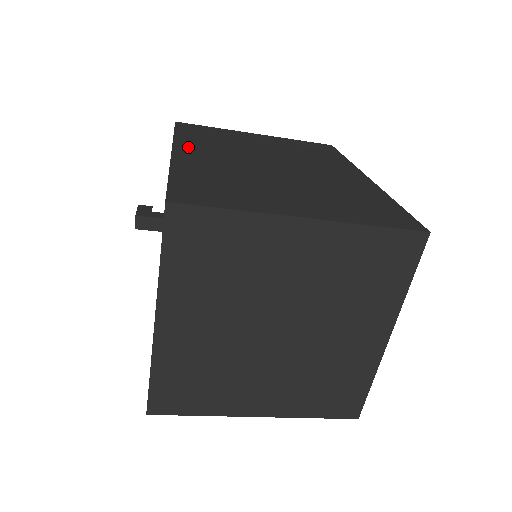
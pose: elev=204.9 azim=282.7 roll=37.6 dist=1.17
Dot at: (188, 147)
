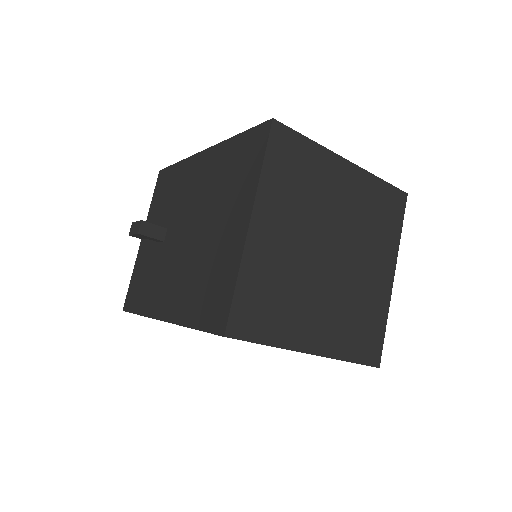
Dot at: occluded
